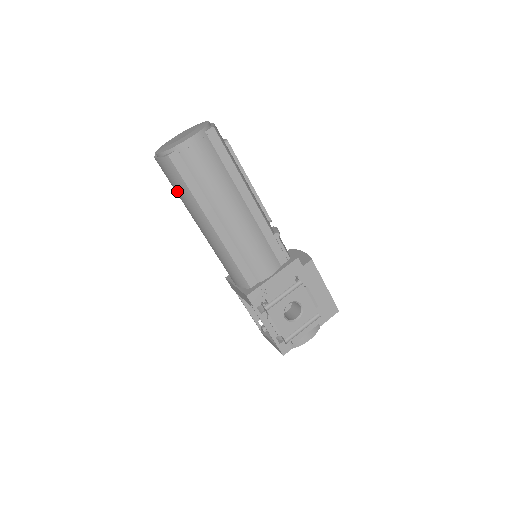
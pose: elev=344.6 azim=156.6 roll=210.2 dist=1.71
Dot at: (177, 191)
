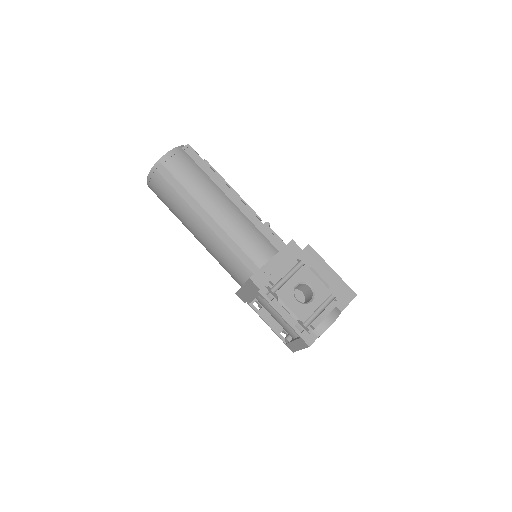
Dot at: (169, 203)
